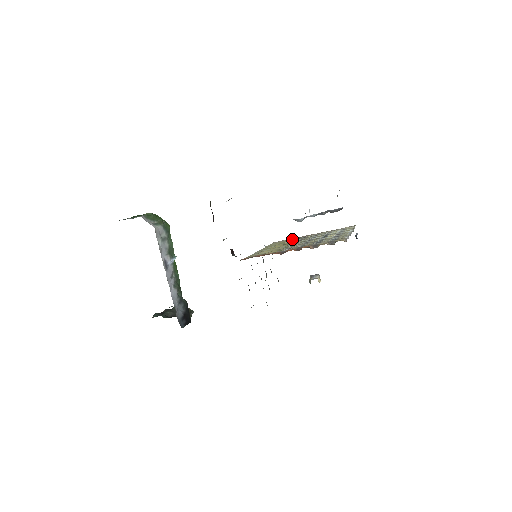
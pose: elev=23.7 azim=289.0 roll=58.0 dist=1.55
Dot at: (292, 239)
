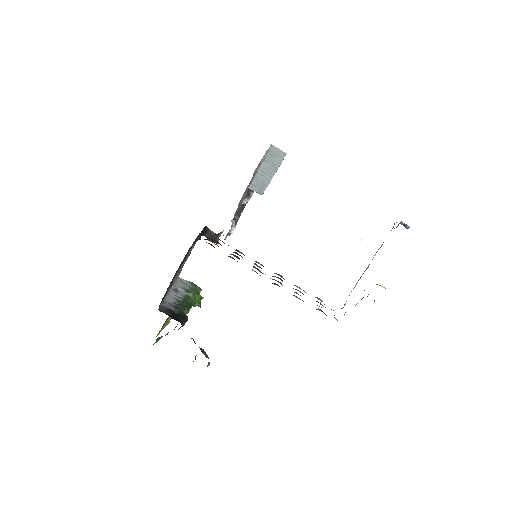
Dot at: occluded
